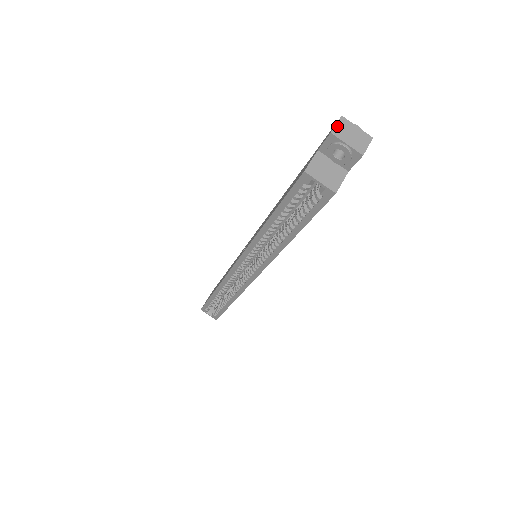
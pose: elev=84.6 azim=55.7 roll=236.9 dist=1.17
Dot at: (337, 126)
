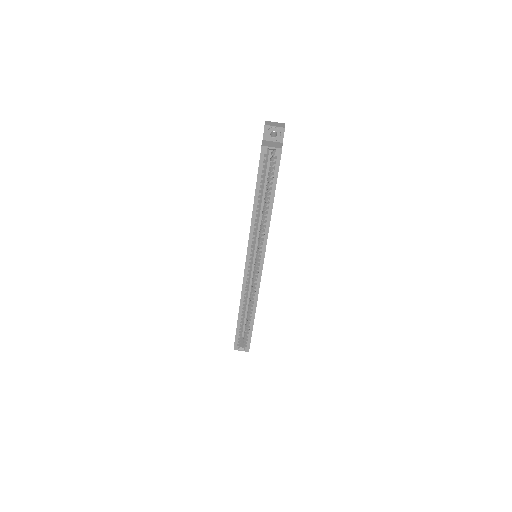
Dot at: (266, 123)
